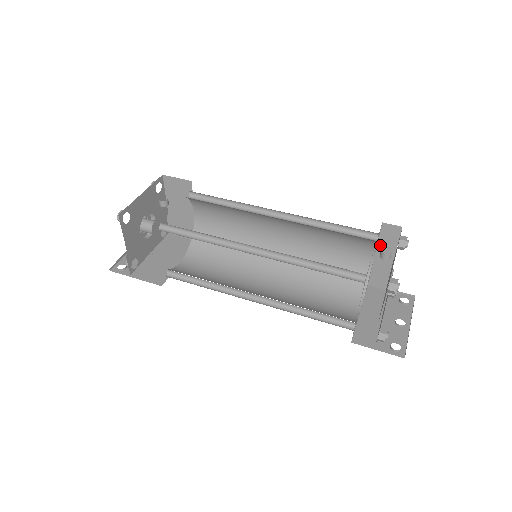
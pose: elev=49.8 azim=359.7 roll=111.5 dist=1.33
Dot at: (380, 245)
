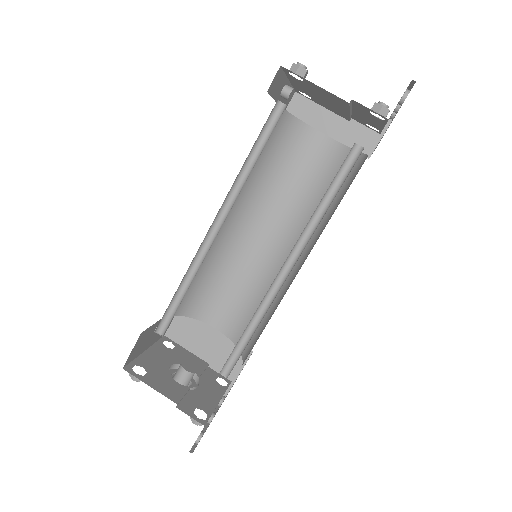
Dot at: (313, 124)
